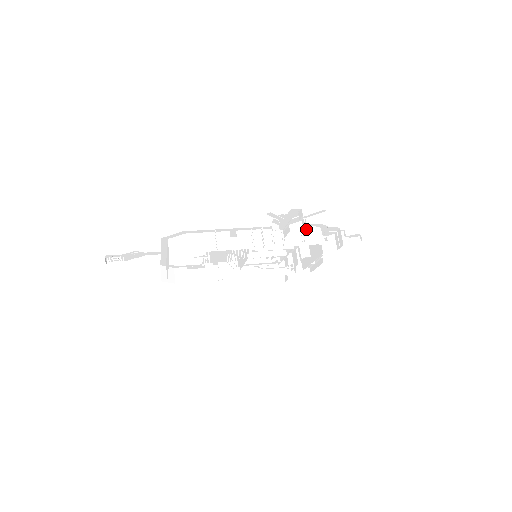
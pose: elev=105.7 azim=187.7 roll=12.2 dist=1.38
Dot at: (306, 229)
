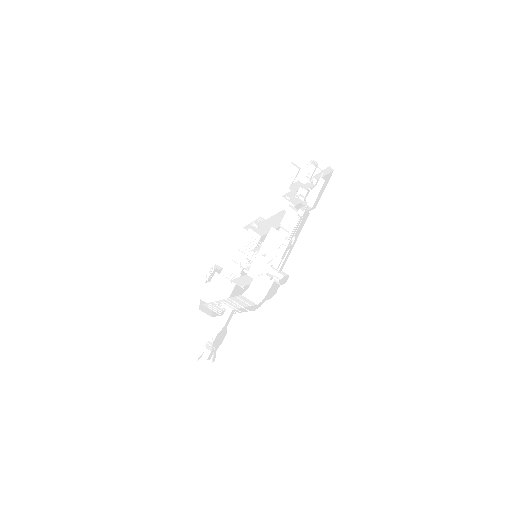
Dot at: (240, 297)
